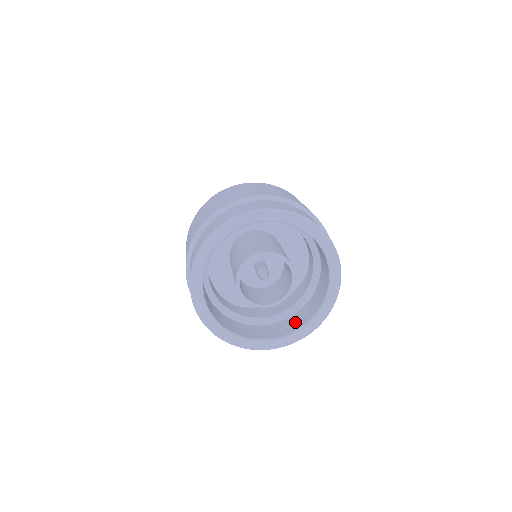
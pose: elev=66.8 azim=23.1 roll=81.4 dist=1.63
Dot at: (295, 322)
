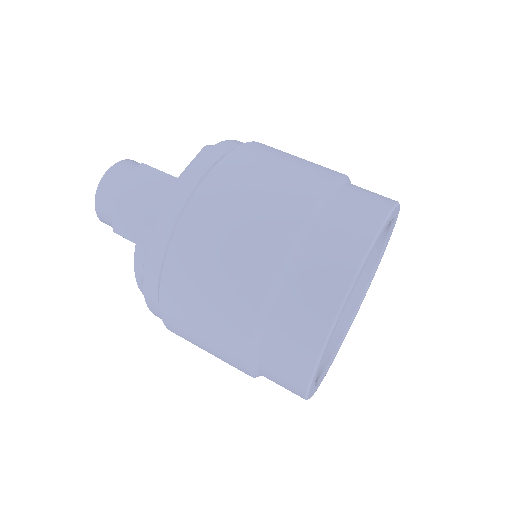
Dot at: occluded
